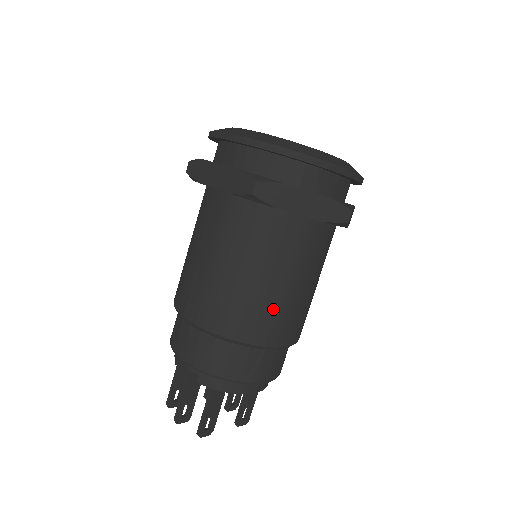
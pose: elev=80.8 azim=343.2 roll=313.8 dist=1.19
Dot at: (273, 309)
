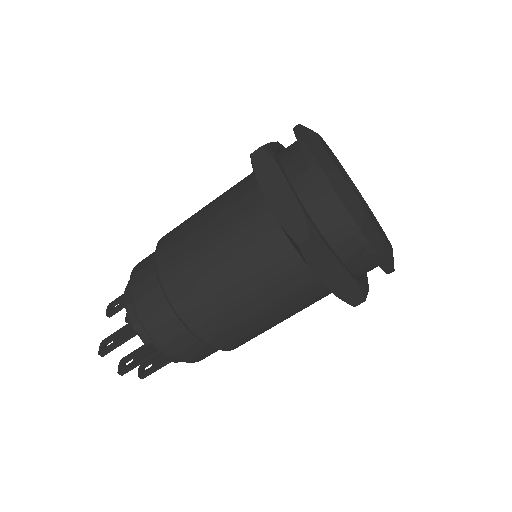
Dot at: occluded
